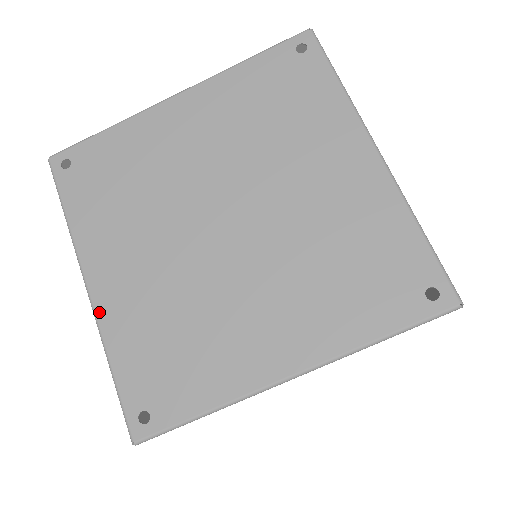
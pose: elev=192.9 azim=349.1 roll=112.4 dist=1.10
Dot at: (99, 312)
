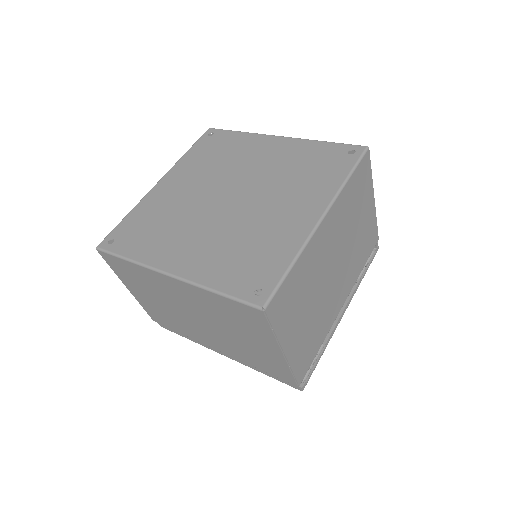
Dot at: (186, 276)
